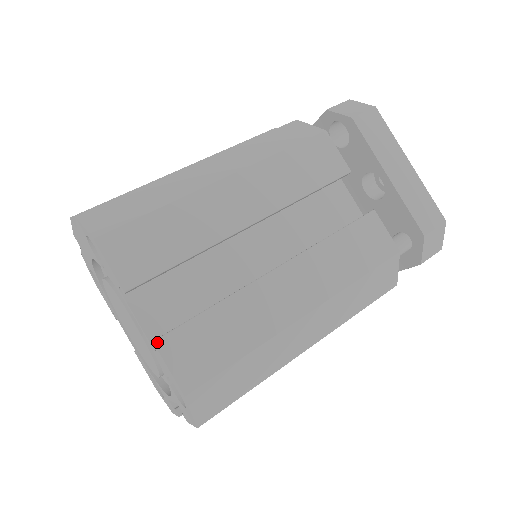
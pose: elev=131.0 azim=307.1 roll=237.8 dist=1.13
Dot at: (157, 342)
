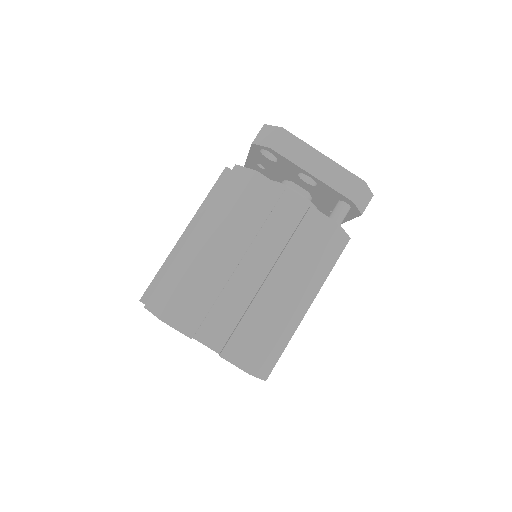
Dot at: (221, 355)
